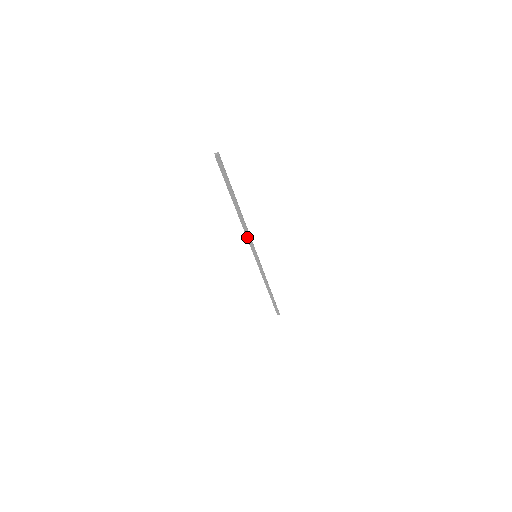
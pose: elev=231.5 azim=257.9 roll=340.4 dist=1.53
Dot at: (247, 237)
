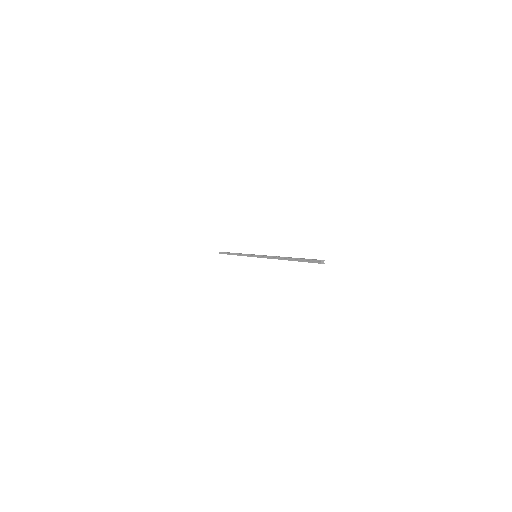
Dot at: (267, 258)
